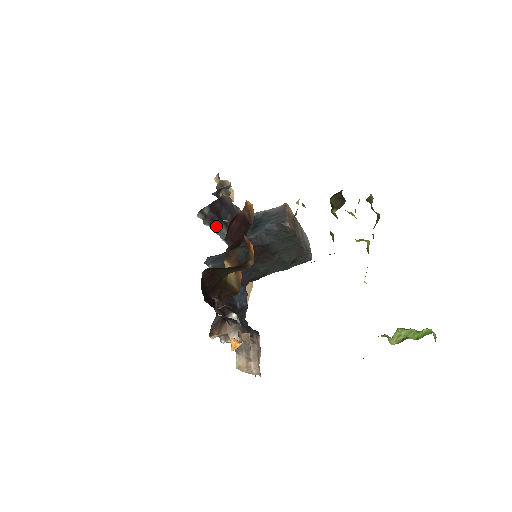
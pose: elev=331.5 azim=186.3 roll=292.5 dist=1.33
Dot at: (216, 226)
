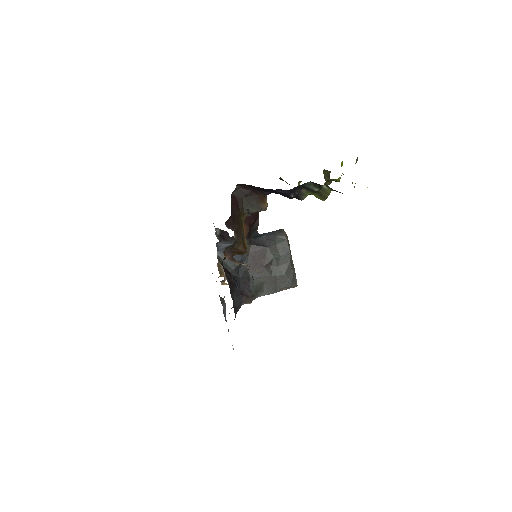
Dot at: occluded
